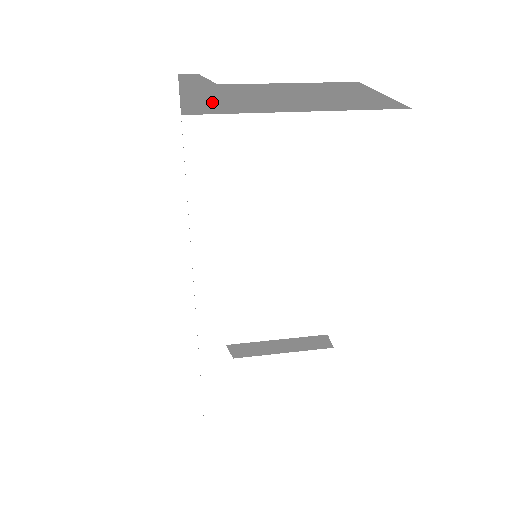
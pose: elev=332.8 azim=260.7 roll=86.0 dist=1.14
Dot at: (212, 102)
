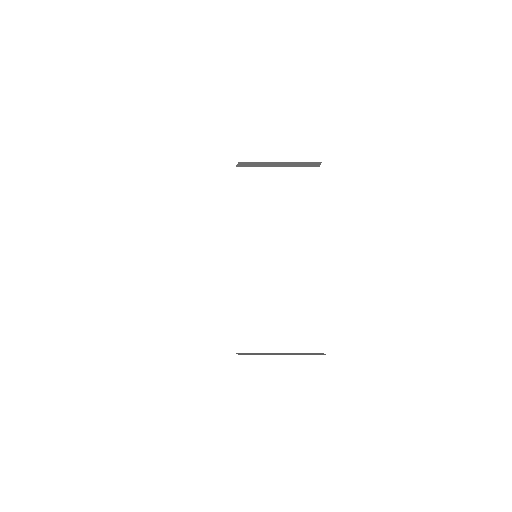
Dot at: occluded
